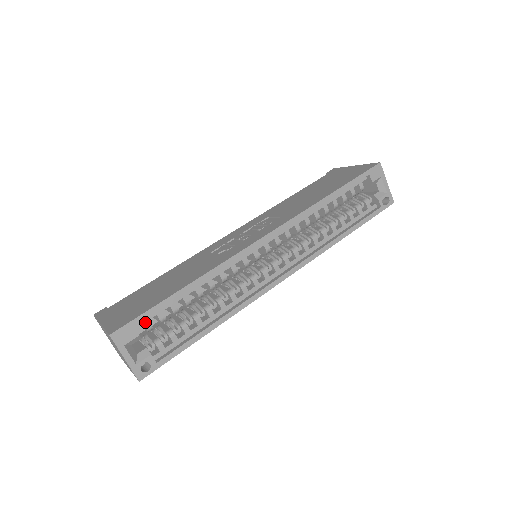
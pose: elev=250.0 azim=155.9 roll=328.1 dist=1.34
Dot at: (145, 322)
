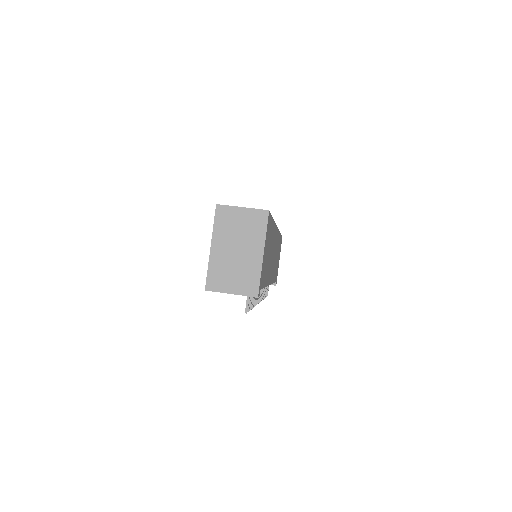
Dot at: occluded
